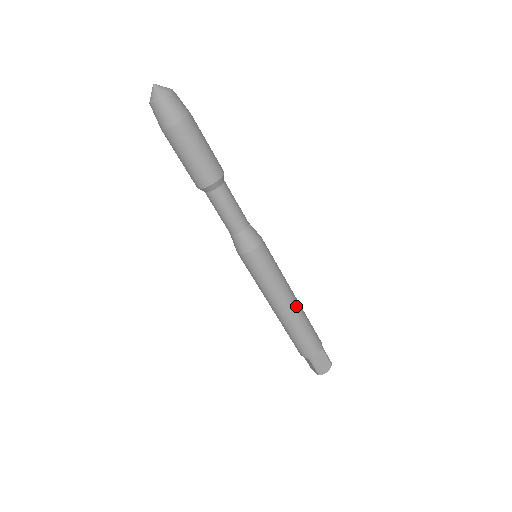
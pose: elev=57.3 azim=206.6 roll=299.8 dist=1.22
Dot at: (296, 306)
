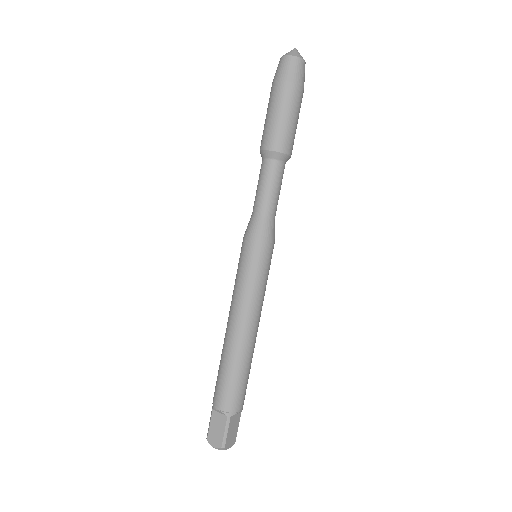
Dot at: (256, 336)
